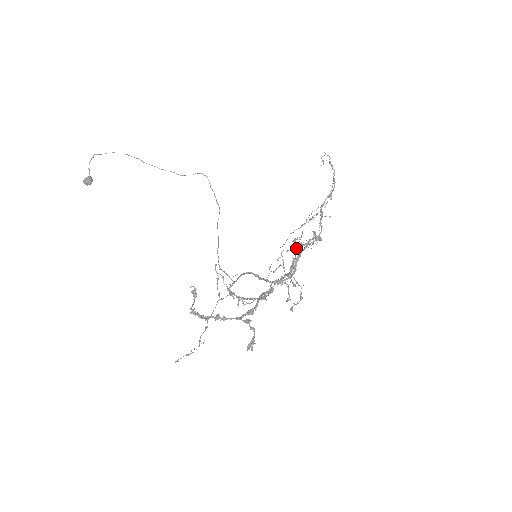
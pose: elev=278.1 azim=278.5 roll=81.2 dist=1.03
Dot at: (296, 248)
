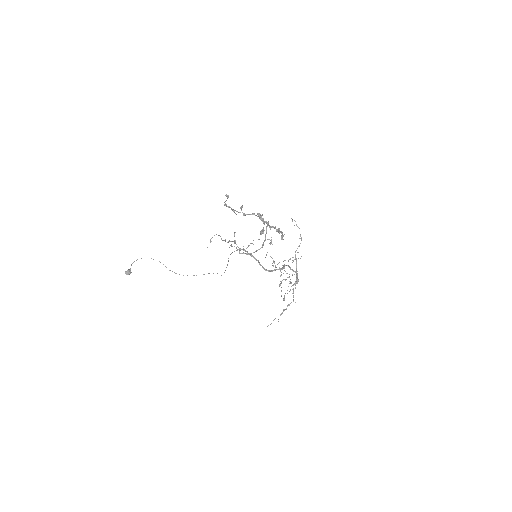
Dot at: occluded
